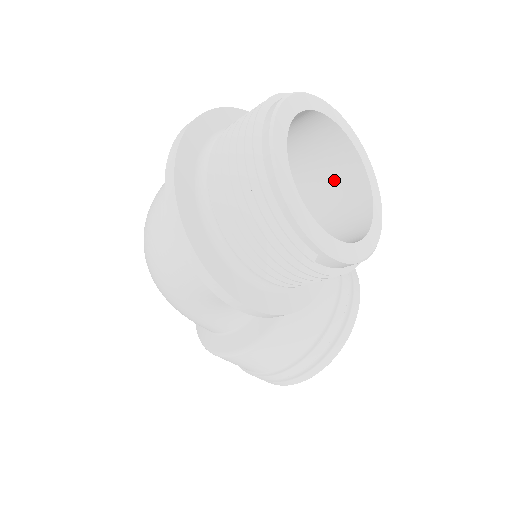
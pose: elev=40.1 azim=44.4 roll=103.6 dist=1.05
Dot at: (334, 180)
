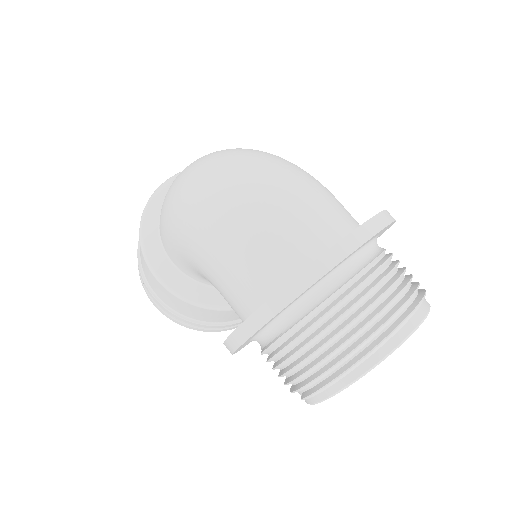
Dot at: occluded
